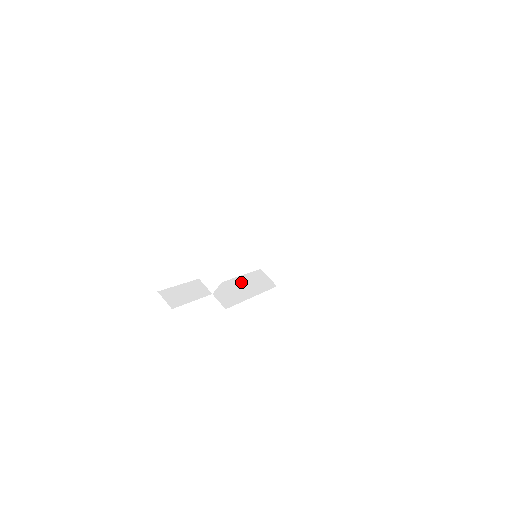
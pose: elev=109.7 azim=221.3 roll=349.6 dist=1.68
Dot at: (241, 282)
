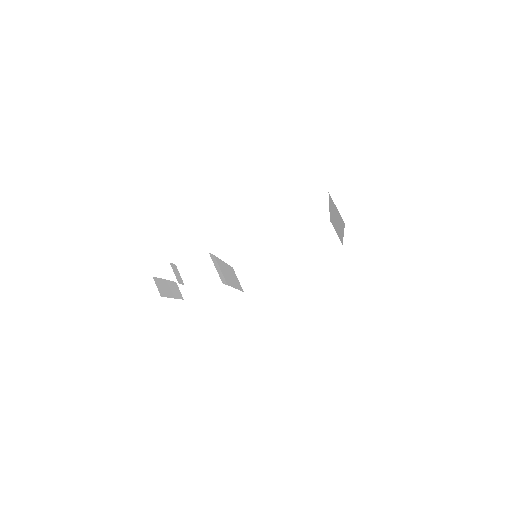
Dot at: (284, 250)
